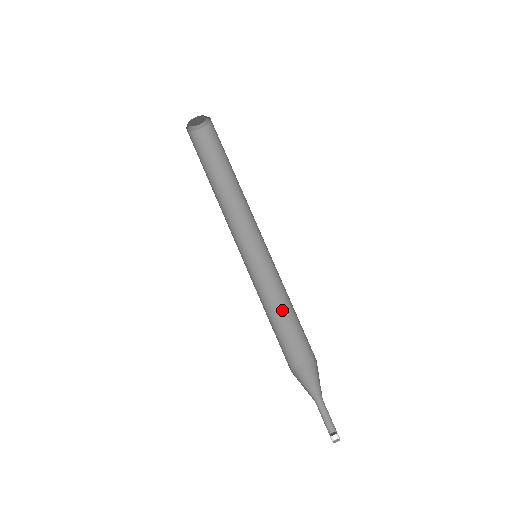
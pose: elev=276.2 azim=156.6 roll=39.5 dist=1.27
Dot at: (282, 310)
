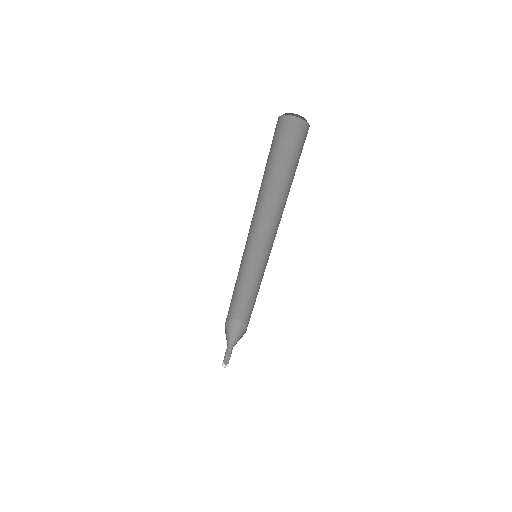
Dot at: (246, 287)
